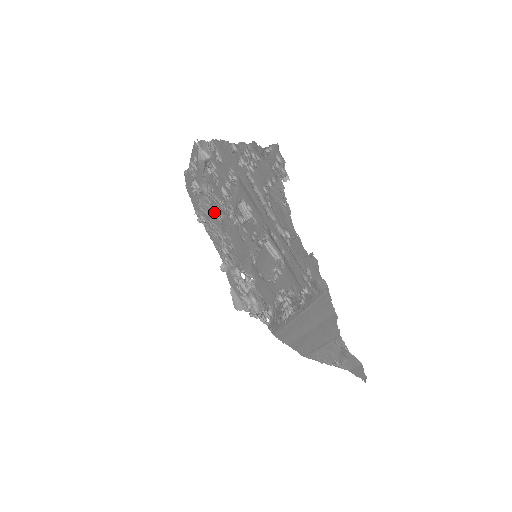
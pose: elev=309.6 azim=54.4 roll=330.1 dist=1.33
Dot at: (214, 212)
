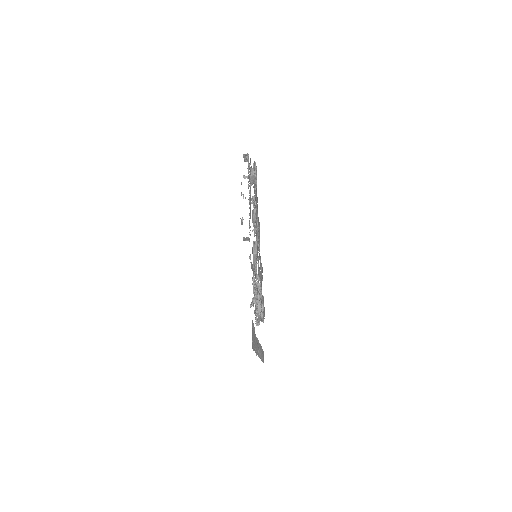
Dot at: (259, 224)
